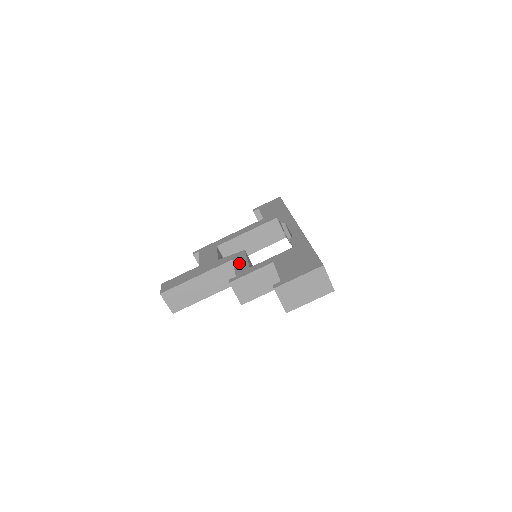
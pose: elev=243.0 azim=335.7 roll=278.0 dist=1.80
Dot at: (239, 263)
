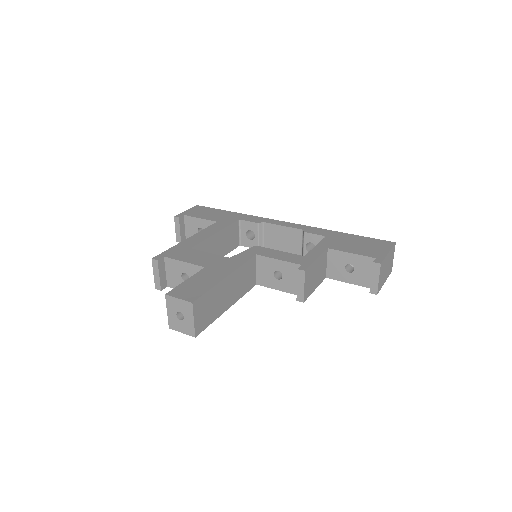
Dot at: (278, 255)
